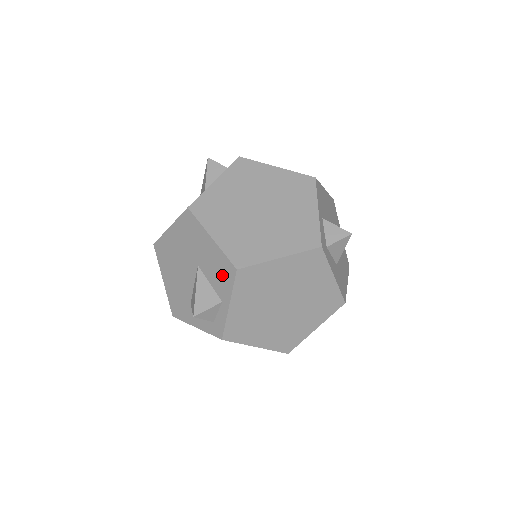
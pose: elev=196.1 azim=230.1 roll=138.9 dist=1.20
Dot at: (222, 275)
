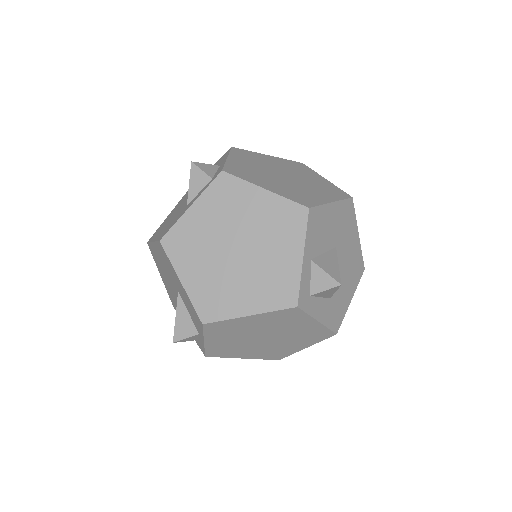
Dot at: (194, 317)
